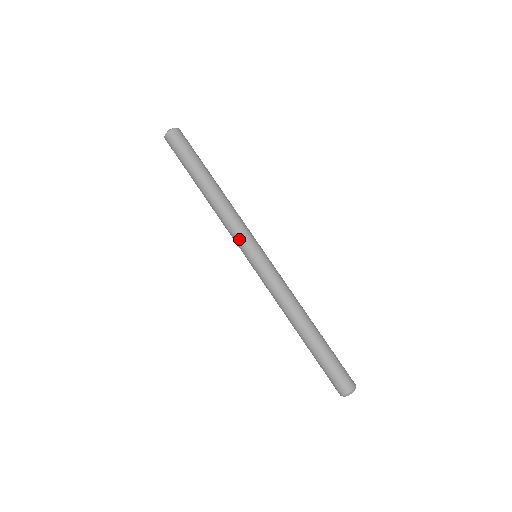
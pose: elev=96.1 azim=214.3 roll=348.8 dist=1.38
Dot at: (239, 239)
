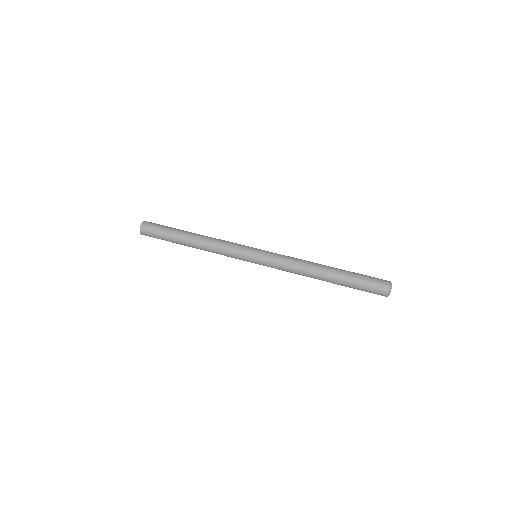
Dot at: (238, 247)
